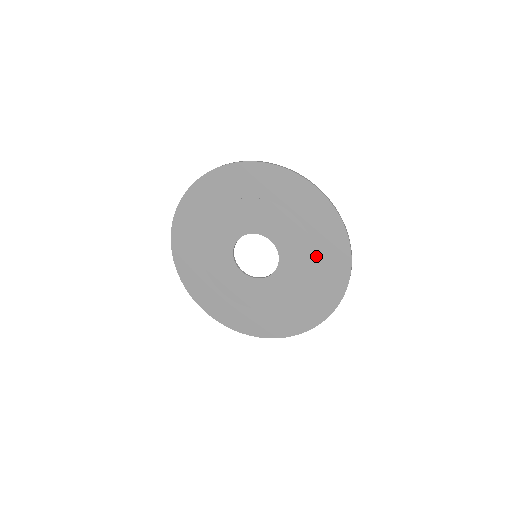
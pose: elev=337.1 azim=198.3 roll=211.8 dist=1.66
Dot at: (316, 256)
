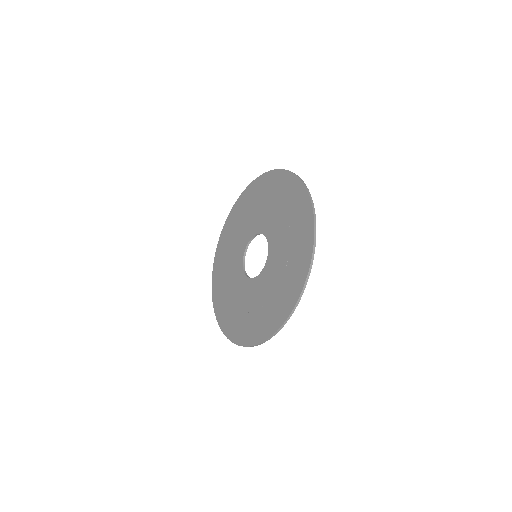
Dot at: (273, 200)
